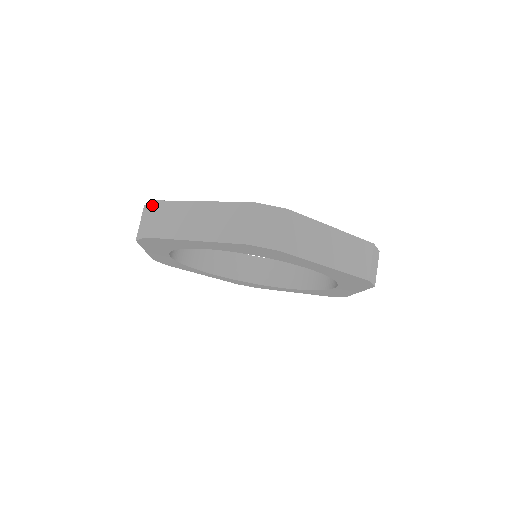
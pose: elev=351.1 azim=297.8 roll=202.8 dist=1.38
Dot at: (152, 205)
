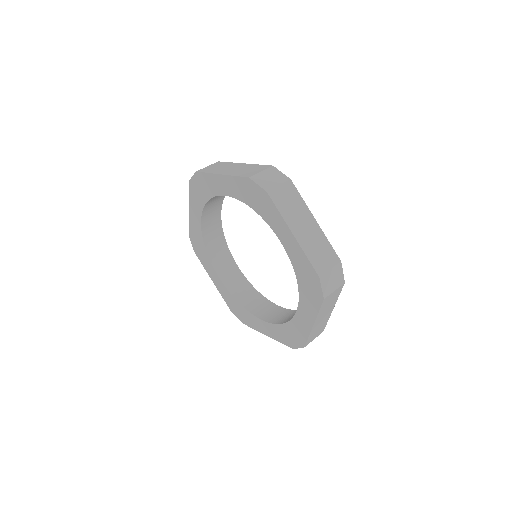
Dot at: occluded
